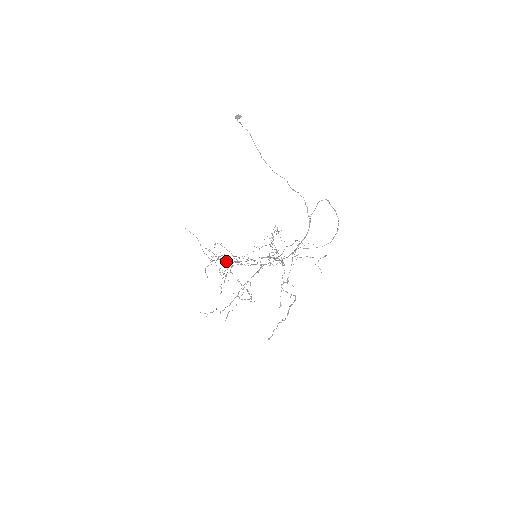
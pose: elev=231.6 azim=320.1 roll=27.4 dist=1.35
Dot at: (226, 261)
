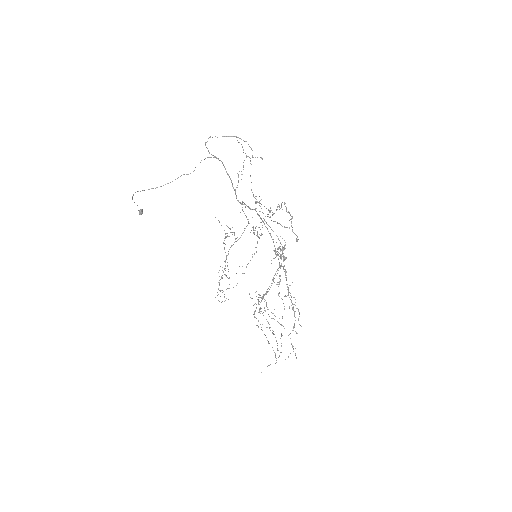
Dot at: occluded
